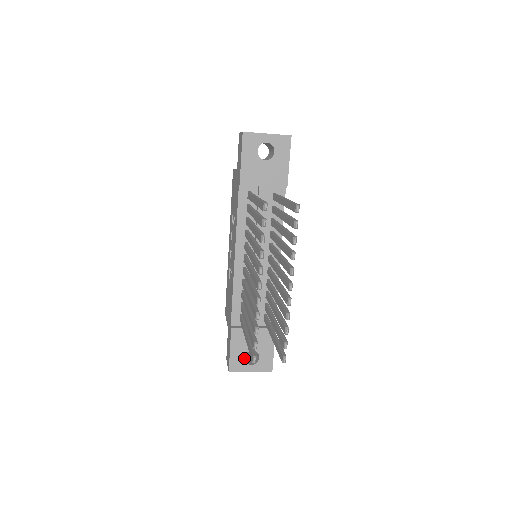
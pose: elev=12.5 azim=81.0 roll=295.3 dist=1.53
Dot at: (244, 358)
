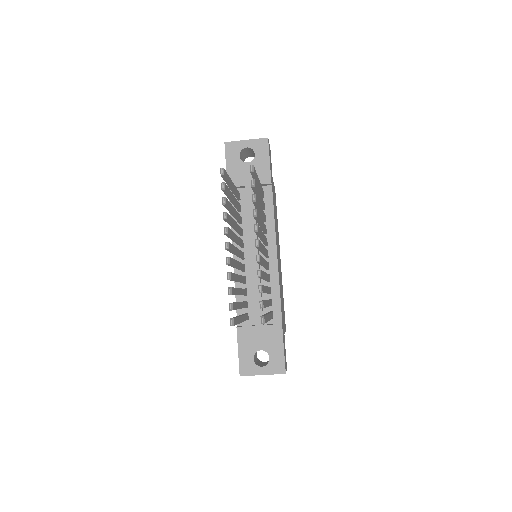
Dot at: (256, 362)
